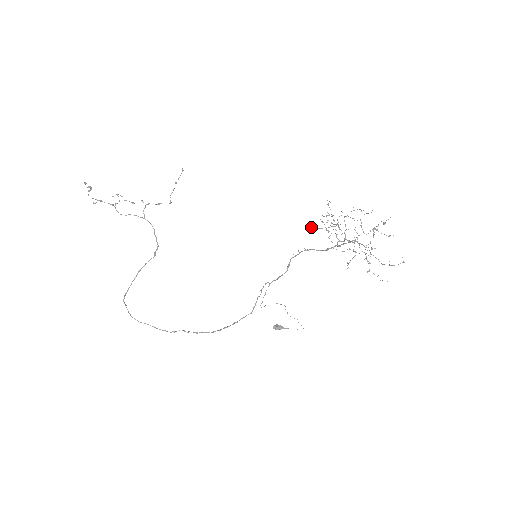
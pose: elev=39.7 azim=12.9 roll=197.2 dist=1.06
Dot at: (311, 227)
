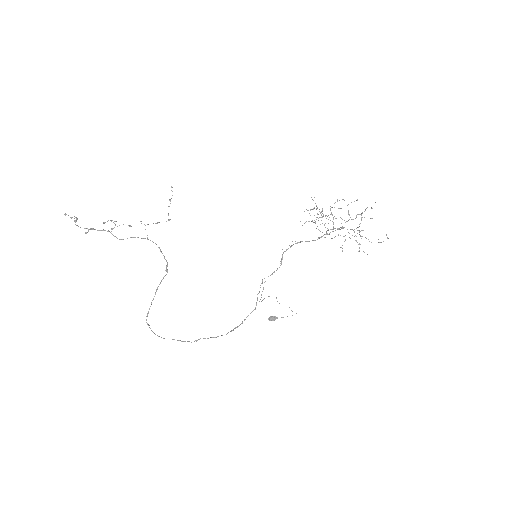
Dot at: occluded
